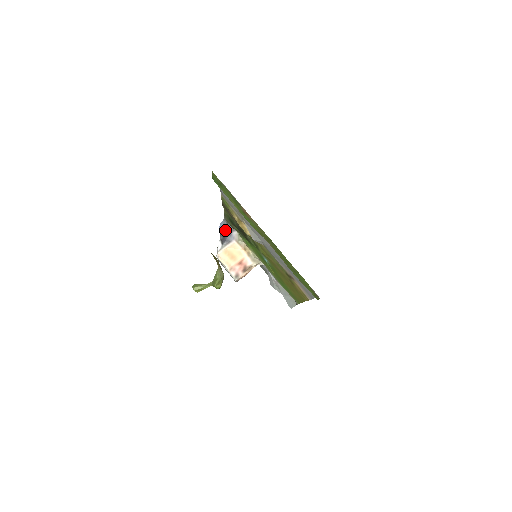
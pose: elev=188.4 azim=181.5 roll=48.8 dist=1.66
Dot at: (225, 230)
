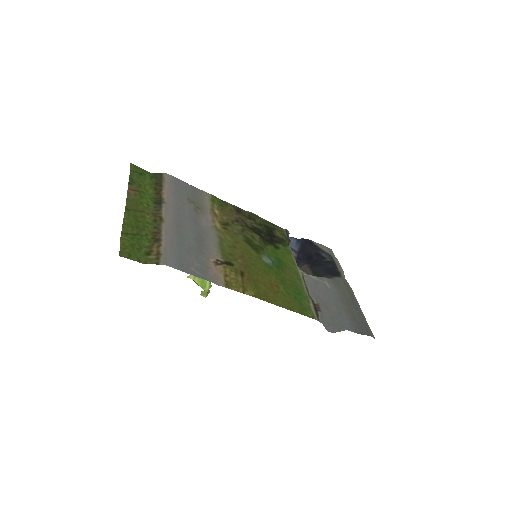
Dot at: occluded
